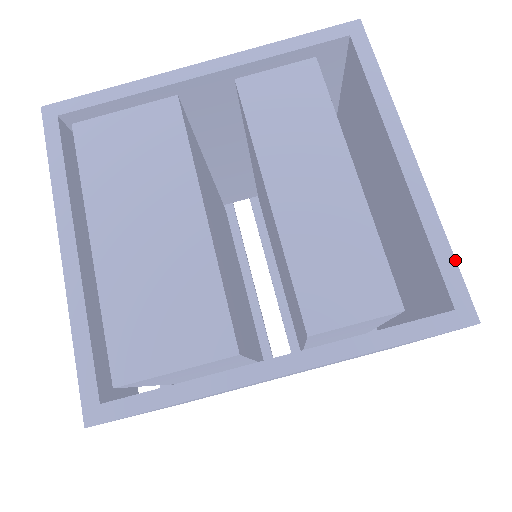
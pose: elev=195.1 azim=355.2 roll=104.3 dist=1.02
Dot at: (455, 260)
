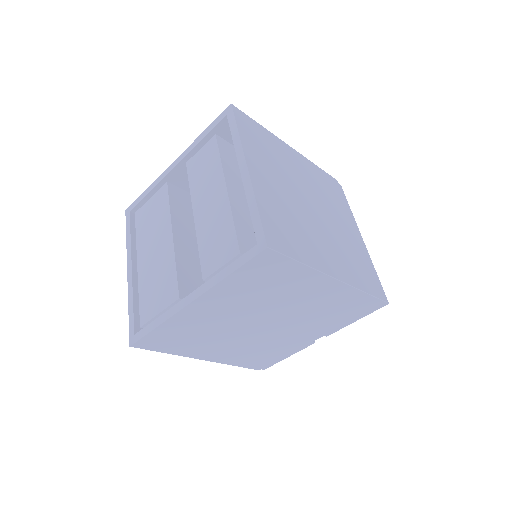
Dot at: (259, 216)
